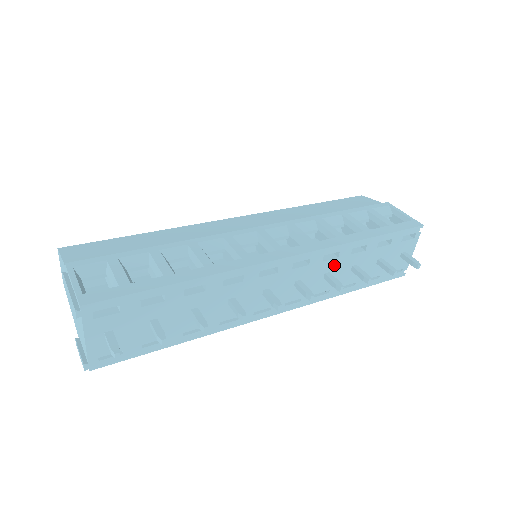
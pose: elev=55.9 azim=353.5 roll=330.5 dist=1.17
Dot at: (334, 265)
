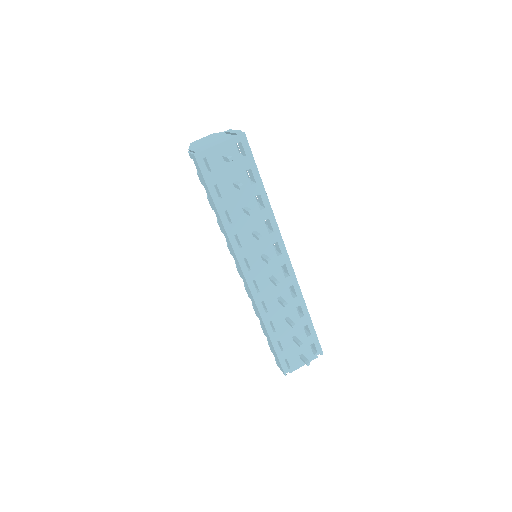
Dot at: (287, 300)
